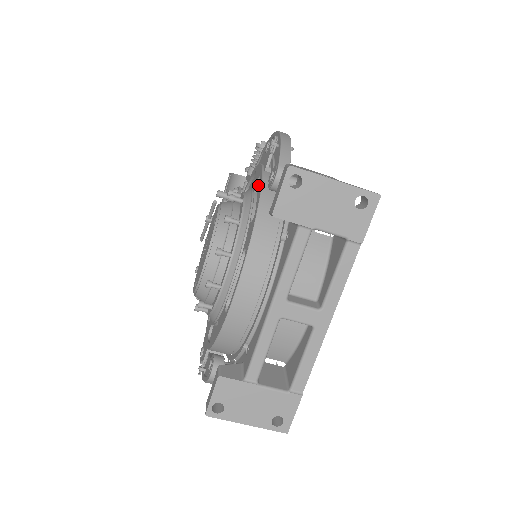
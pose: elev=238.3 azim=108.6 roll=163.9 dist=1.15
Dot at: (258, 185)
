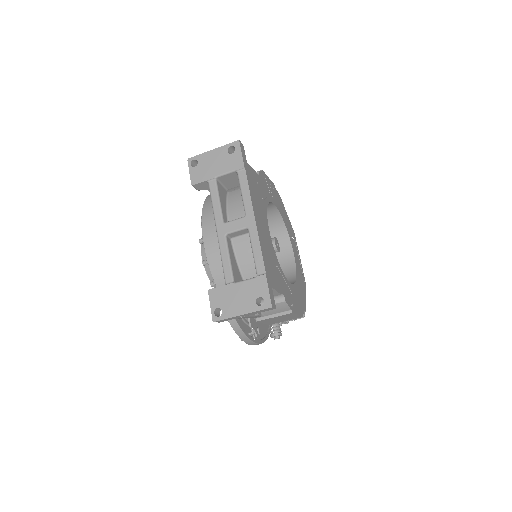
Dot at: occluded
